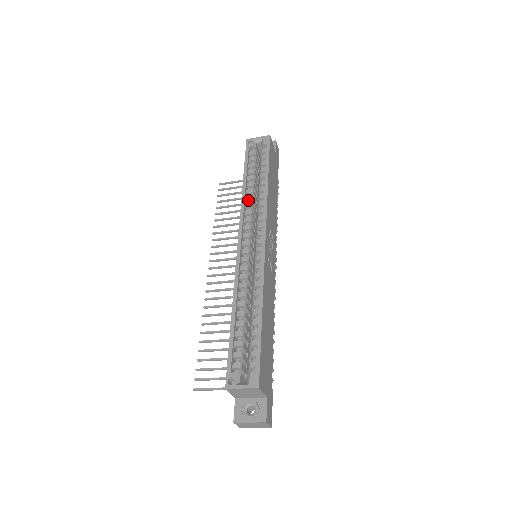
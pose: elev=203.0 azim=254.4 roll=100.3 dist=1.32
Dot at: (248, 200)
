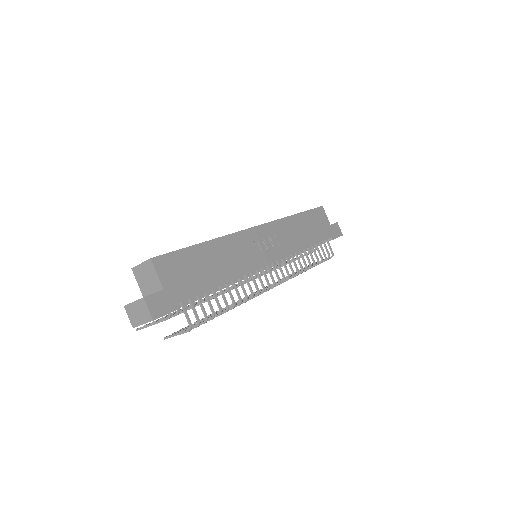
Dot at: occluded
